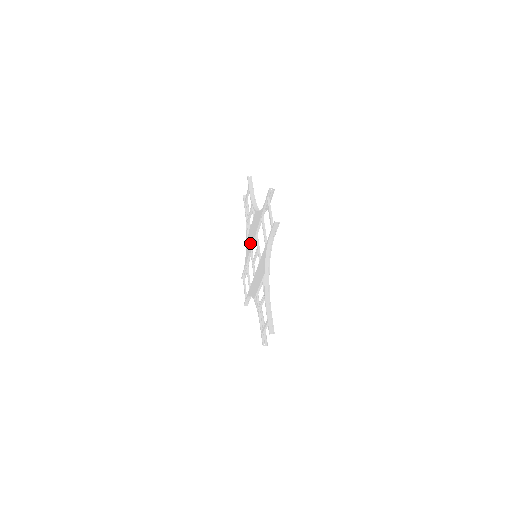
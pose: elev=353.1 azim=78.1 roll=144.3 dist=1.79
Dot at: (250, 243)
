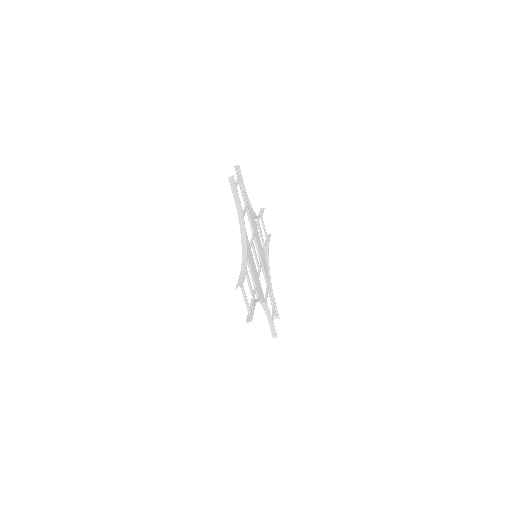
Dot at: occluded
